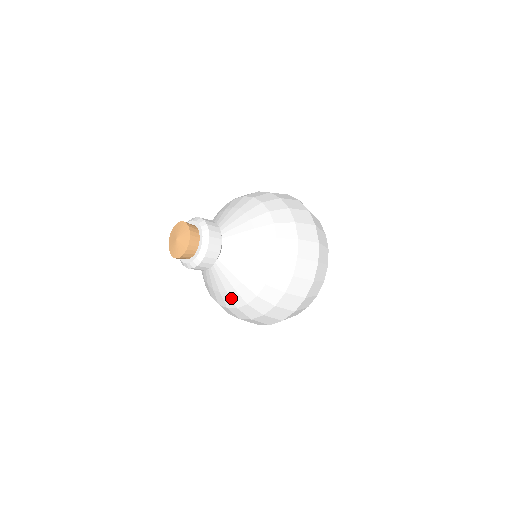
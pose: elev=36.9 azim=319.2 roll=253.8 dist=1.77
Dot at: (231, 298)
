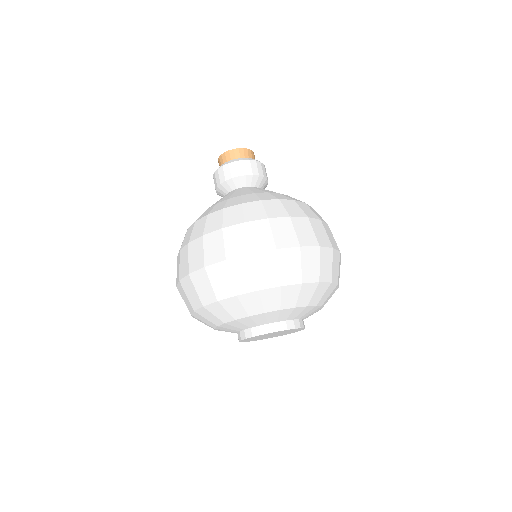
Dot at: (227, 202)
